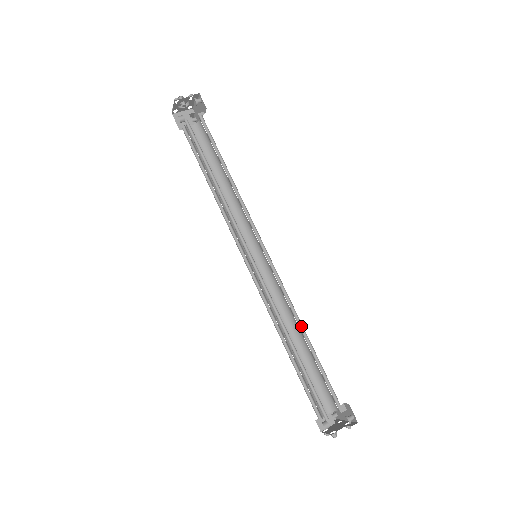
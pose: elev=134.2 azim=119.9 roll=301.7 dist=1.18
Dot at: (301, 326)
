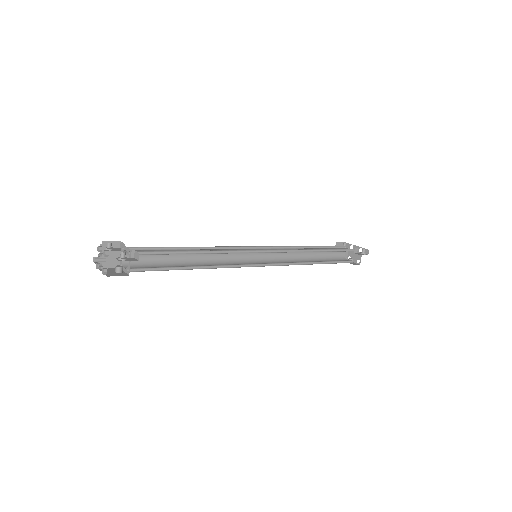
Dot at: (310, 250)
